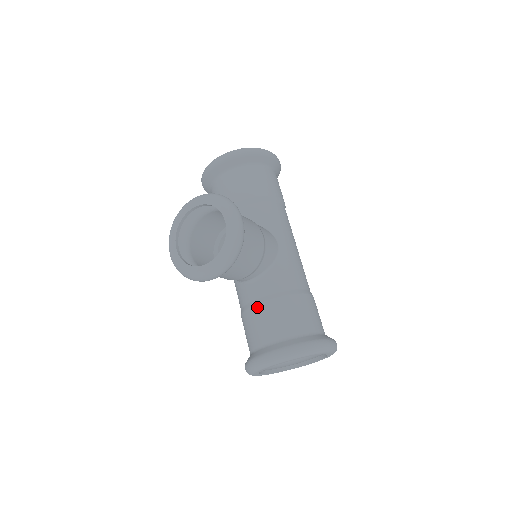
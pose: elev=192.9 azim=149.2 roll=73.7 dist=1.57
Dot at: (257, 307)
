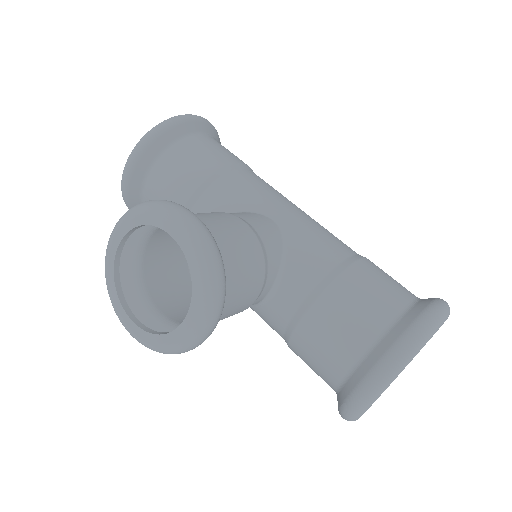
Dot at: (302, 324)
